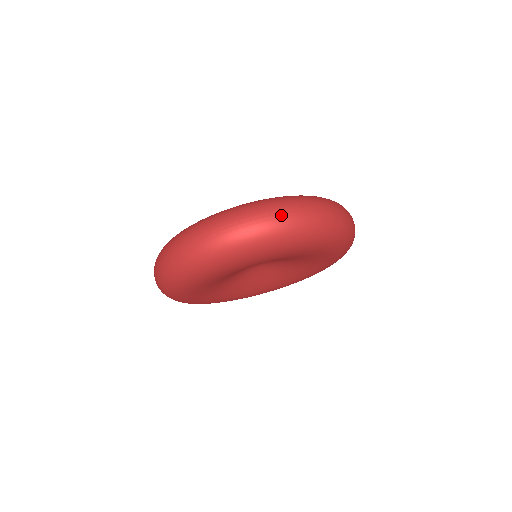
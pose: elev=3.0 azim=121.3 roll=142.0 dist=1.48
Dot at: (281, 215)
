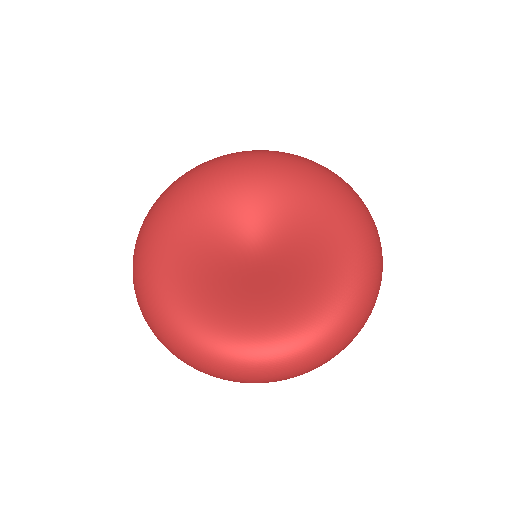
Dot at: occluded
